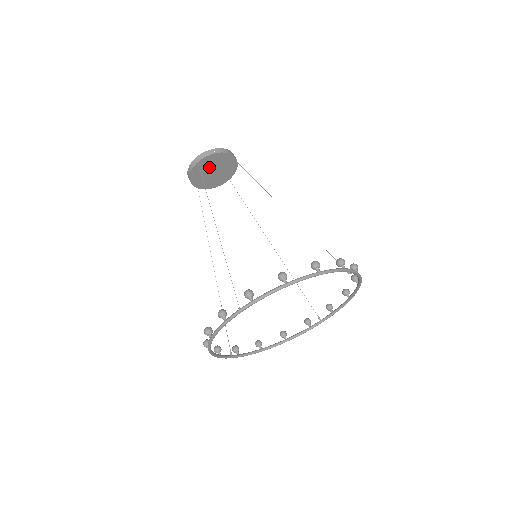
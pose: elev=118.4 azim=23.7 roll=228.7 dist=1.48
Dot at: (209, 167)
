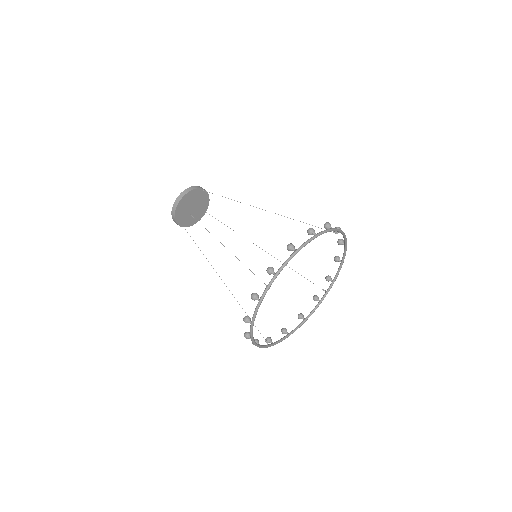
Dot at: (188, 205)
